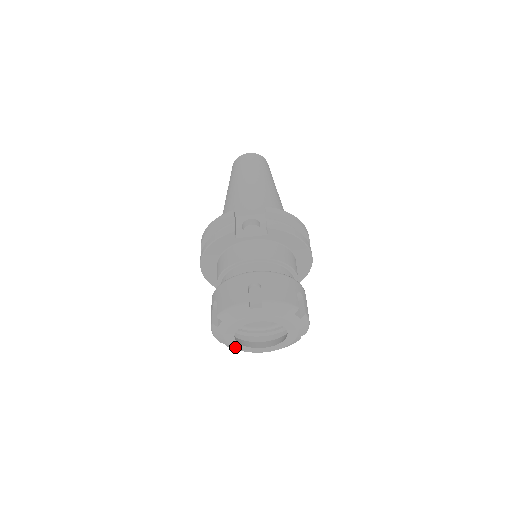
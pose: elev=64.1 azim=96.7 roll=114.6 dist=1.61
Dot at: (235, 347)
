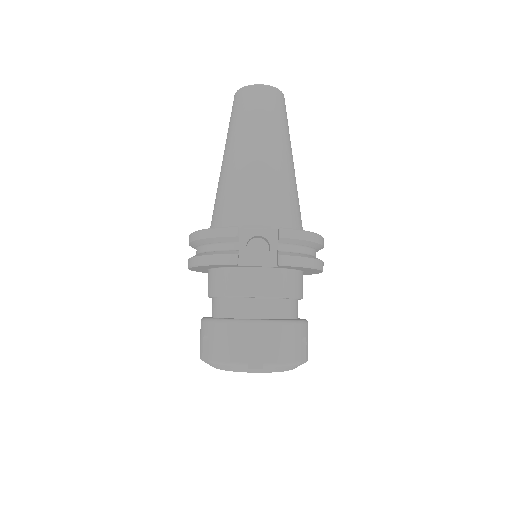
Dot at: occluded
